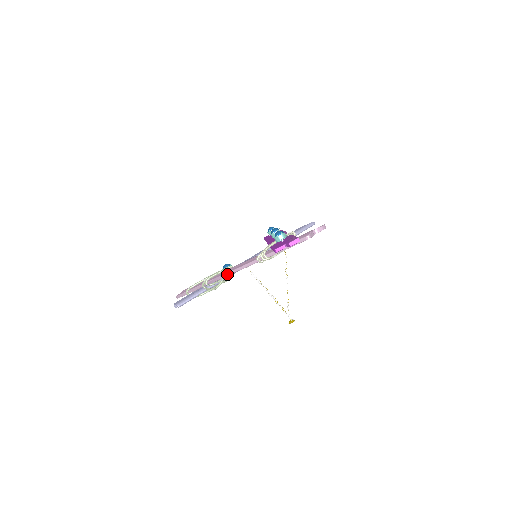
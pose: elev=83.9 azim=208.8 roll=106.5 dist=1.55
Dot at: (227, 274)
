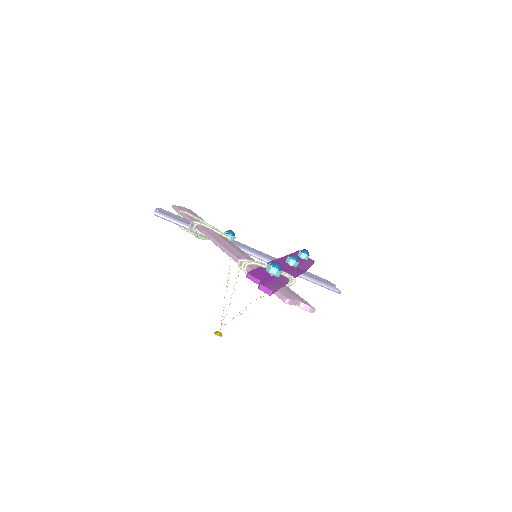
Dot at: (213, 239)
